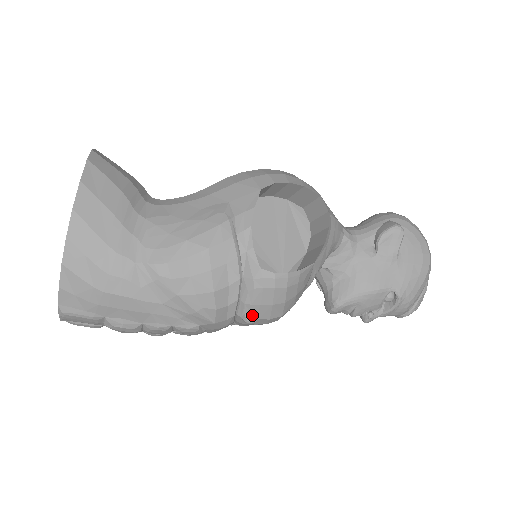
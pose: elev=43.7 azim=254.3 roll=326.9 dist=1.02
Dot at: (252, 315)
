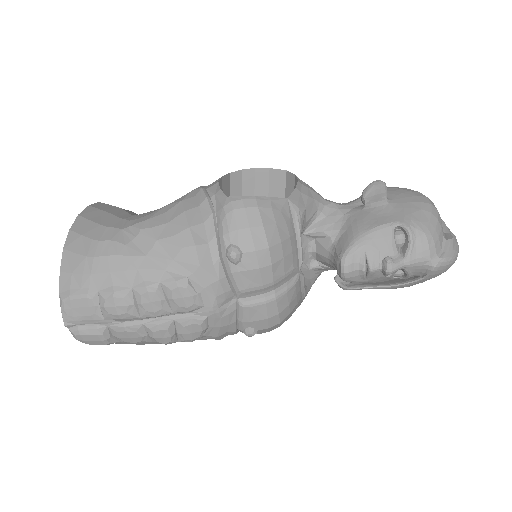
Dot at: (234, 246)
